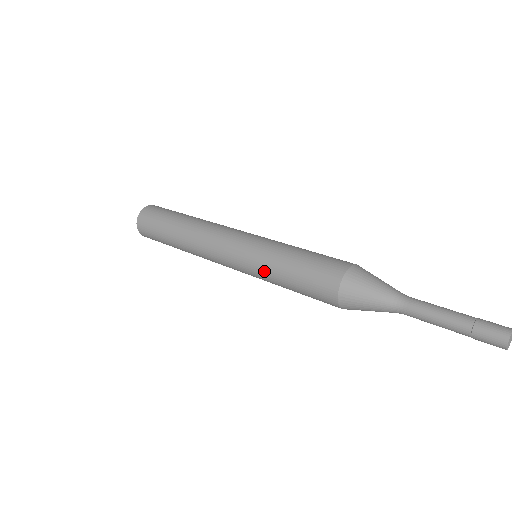
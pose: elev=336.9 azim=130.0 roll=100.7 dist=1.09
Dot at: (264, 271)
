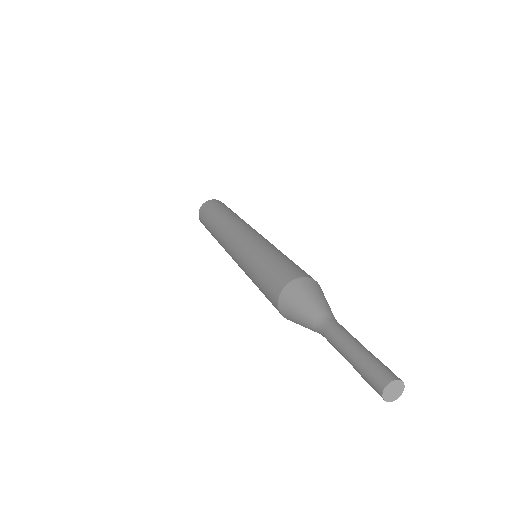
Dot at: occluded
